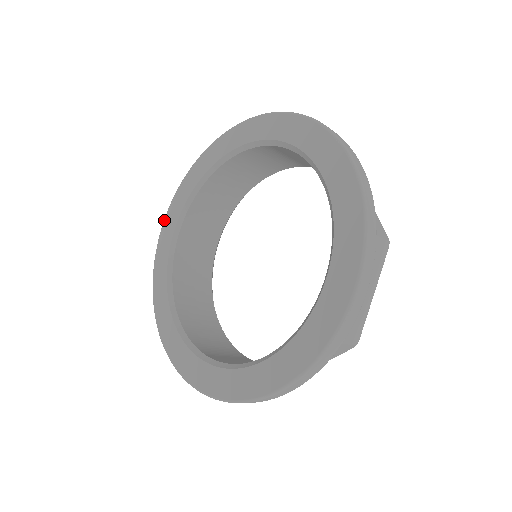
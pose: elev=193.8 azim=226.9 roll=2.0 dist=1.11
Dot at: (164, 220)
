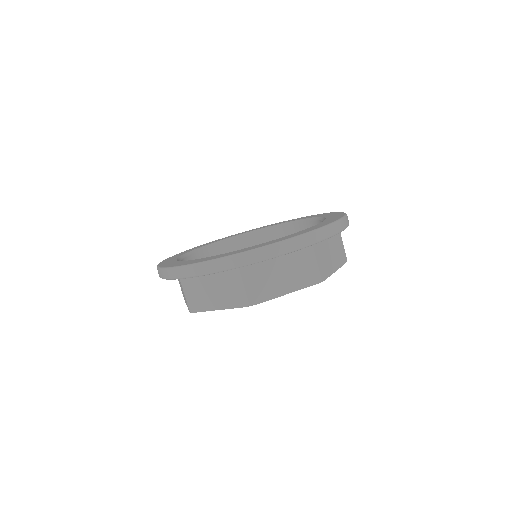
Dot at: (184, 251)
